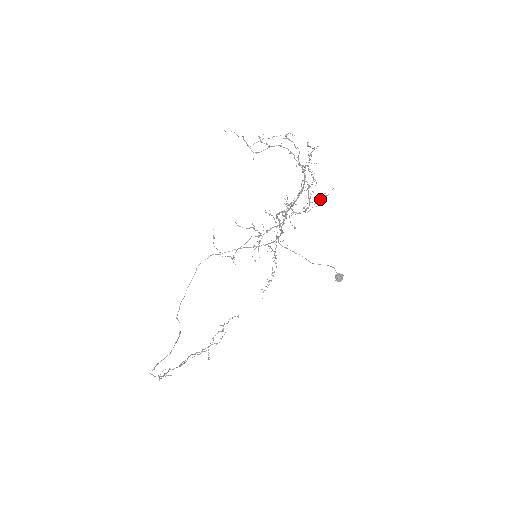
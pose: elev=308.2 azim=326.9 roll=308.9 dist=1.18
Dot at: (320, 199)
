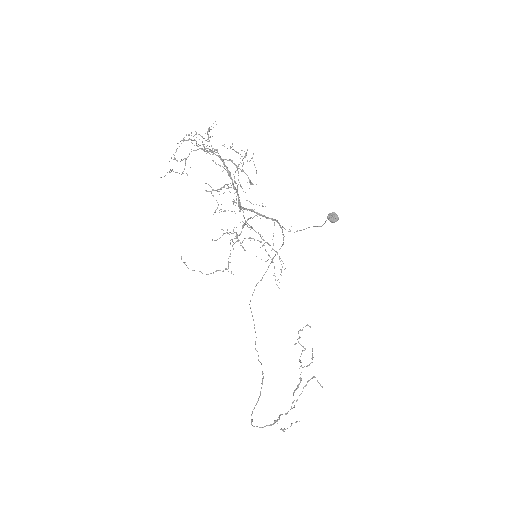
Dot at: occluded
